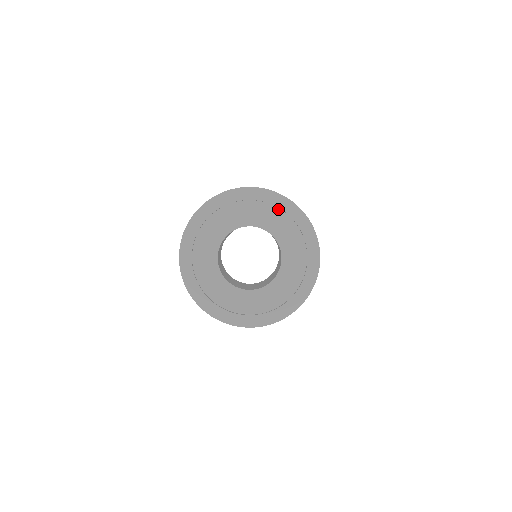
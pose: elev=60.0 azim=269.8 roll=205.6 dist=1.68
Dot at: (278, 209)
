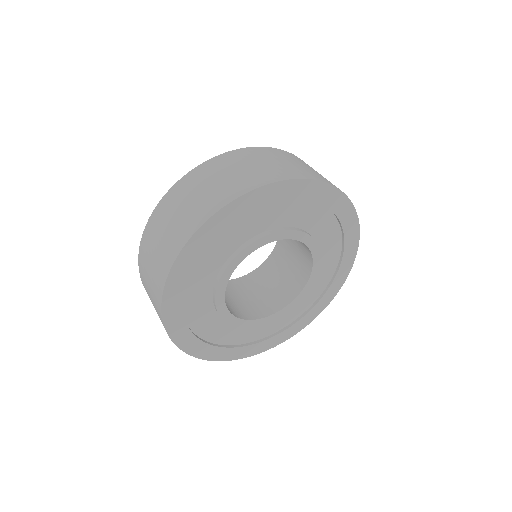
Dot at: (336, 220)
